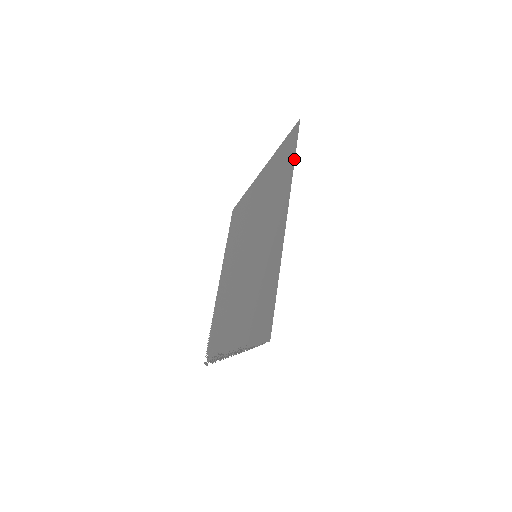
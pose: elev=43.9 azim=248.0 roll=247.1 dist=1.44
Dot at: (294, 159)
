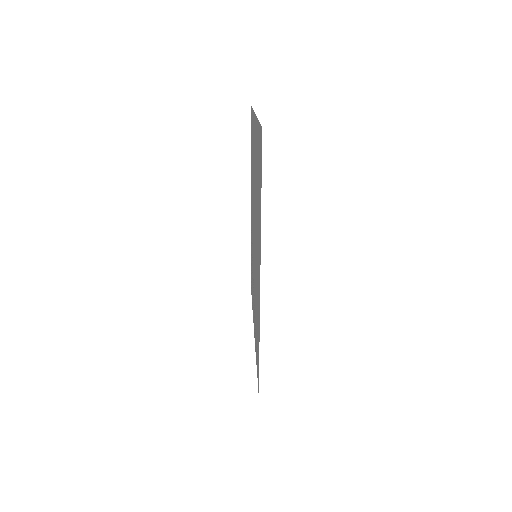
Dot at: occluded
